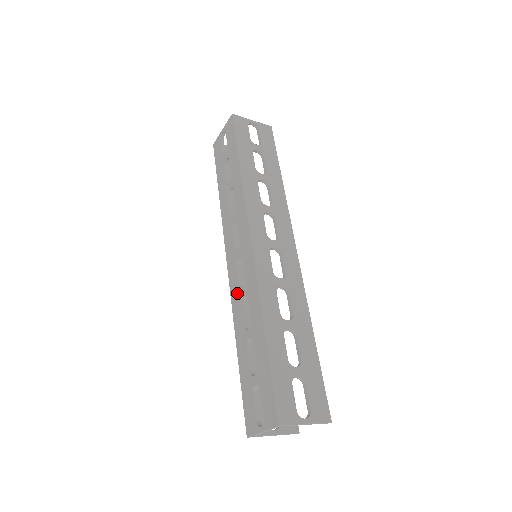
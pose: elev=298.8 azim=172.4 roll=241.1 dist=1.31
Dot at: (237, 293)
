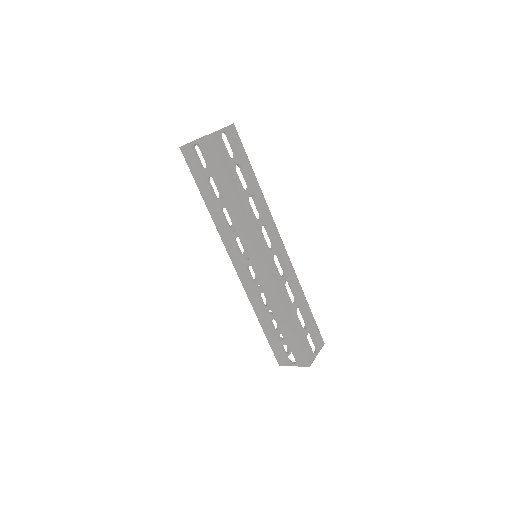
Dot at: (252, 289)
